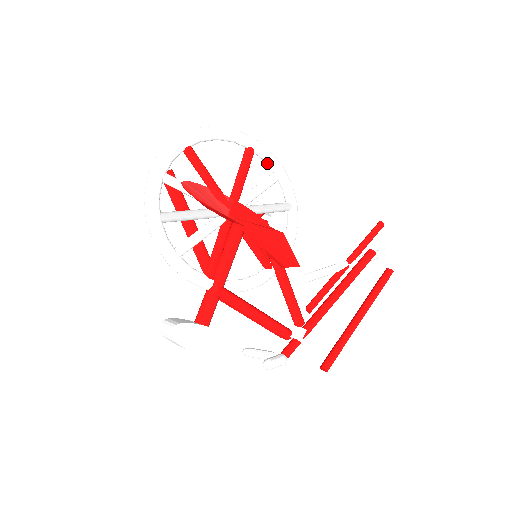
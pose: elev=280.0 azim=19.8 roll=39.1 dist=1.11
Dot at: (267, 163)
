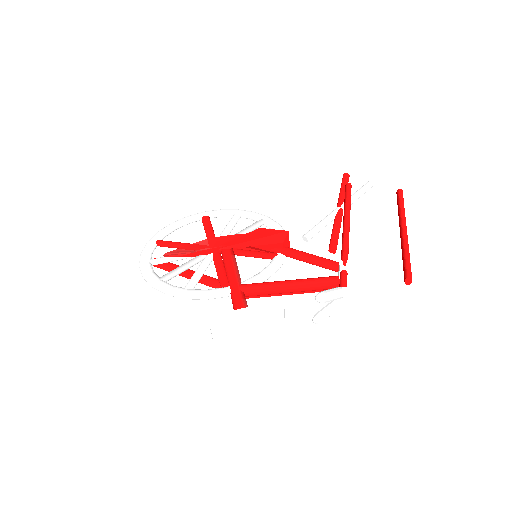
Dot at: (224, 215)
